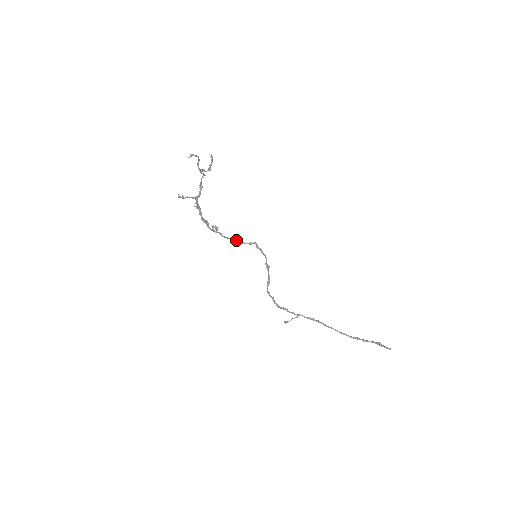
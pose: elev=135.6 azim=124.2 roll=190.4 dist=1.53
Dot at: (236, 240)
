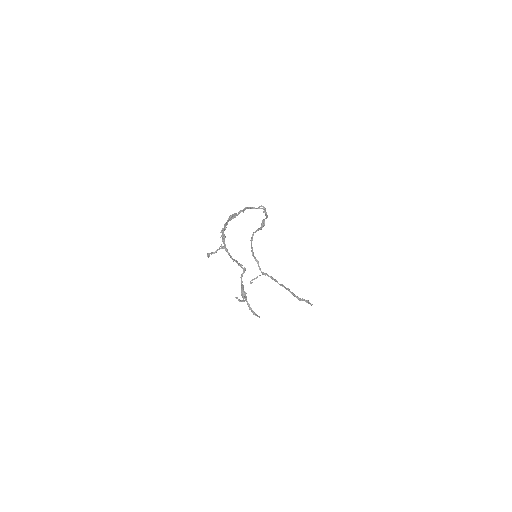
Dot at: (247, 207)
